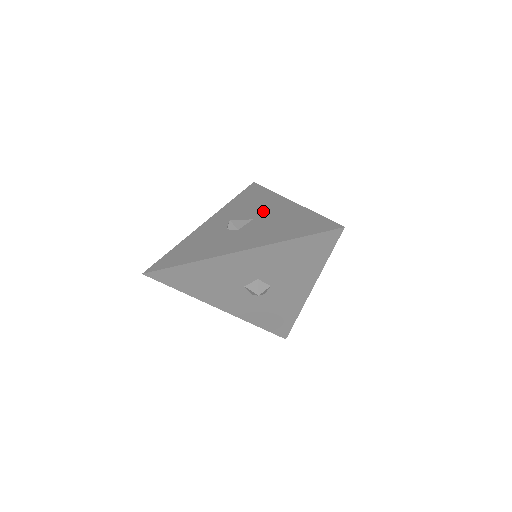
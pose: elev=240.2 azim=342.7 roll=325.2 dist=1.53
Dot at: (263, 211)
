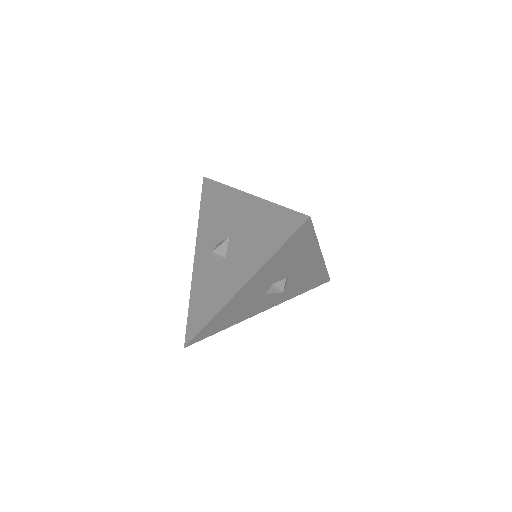
Dot at: (232, 221)
